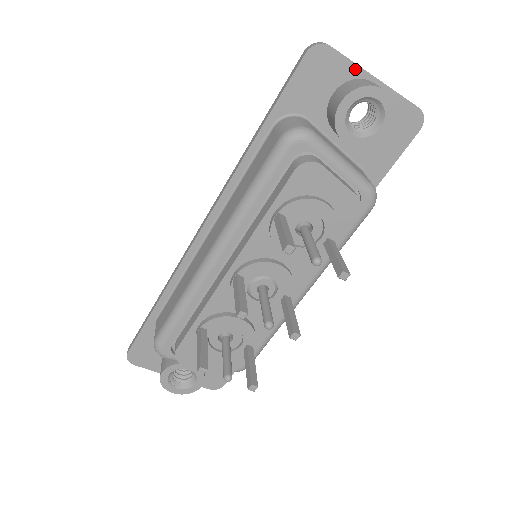
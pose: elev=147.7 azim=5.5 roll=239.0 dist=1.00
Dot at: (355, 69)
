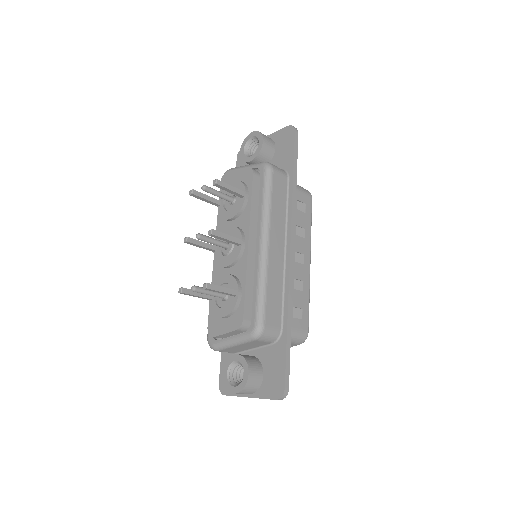
Dot at: occluded
